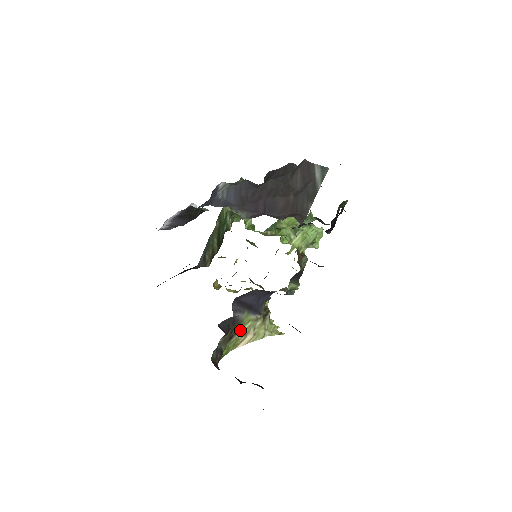
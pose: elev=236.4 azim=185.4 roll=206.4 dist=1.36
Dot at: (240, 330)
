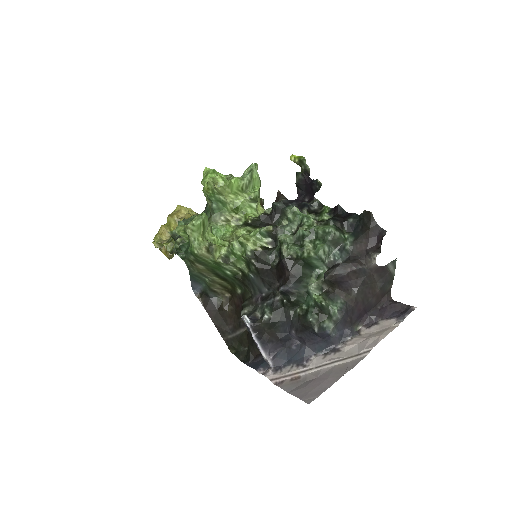
Dot at: occluded
